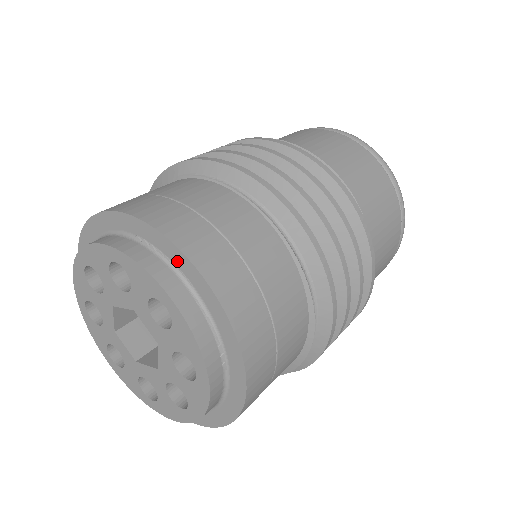
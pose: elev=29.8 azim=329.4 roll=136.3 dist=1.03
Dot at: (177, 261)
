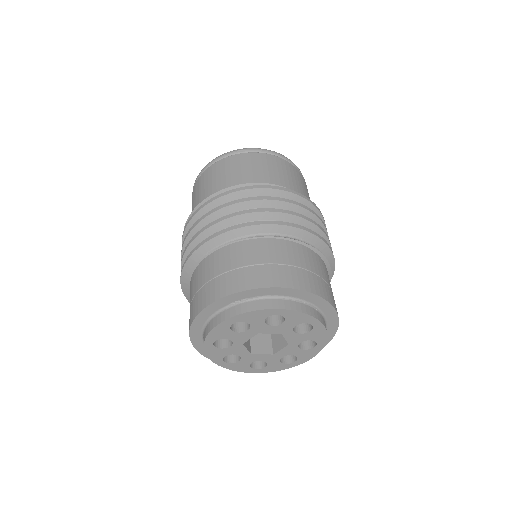
Dot at: (261, 294)
